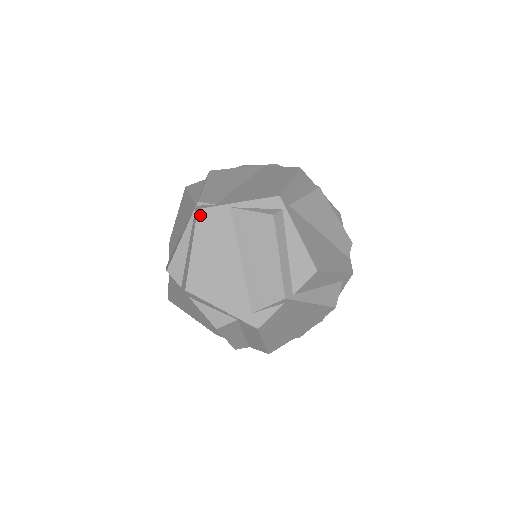
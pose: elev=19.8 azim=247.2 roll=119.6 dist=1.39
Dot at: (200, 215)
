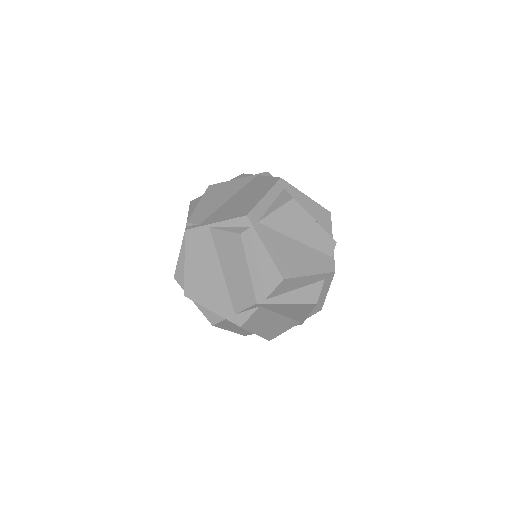
Dot at: (188, 235)
